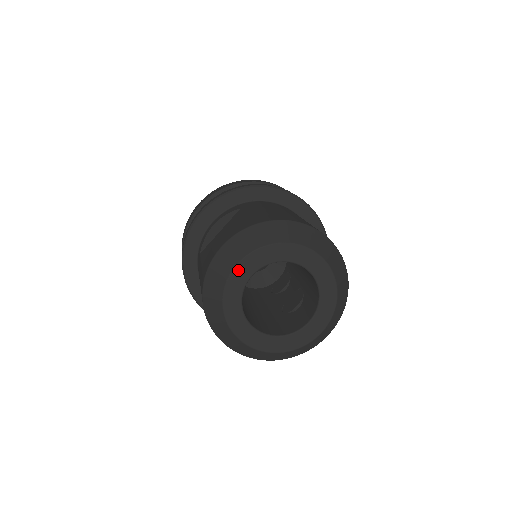
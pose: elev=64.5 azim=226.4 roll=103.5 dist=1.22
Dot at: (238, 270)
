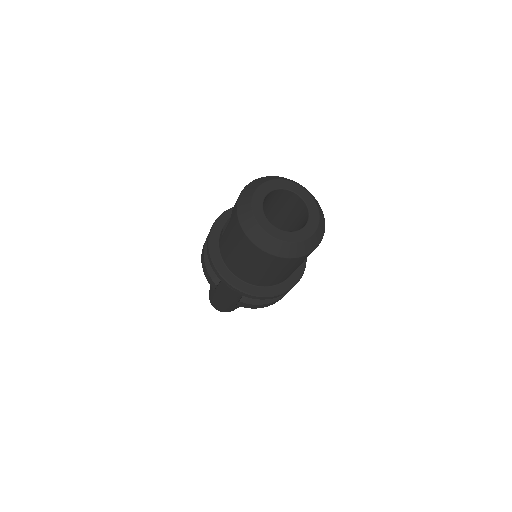
Dot at: (257, 192)
